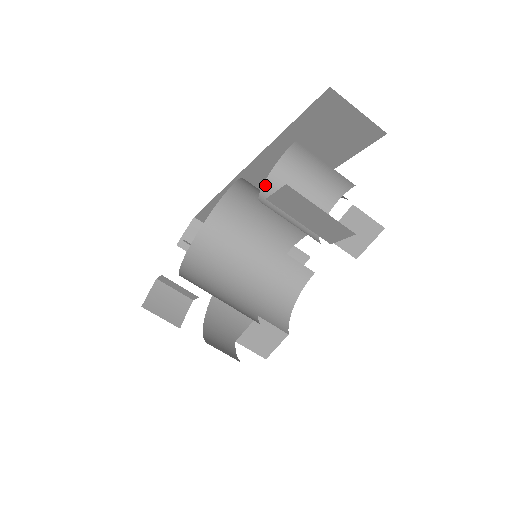
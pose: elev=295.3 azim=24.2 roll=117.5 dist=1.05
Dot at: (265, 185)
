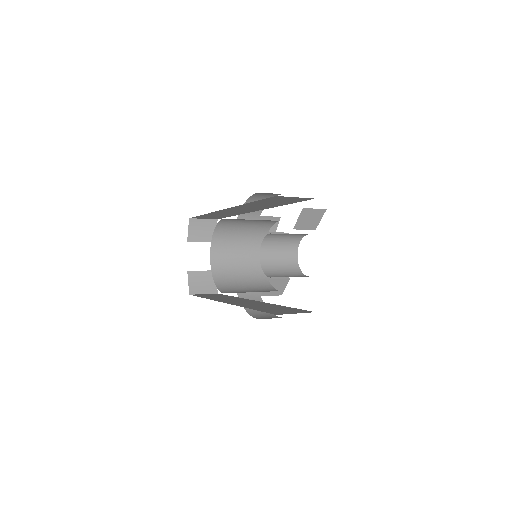
Dot at: (261, 257)
